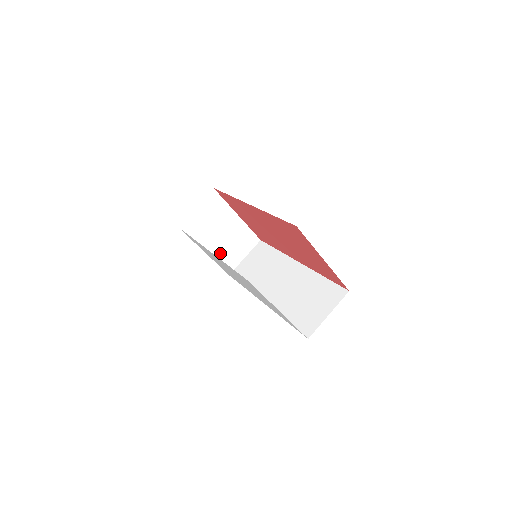
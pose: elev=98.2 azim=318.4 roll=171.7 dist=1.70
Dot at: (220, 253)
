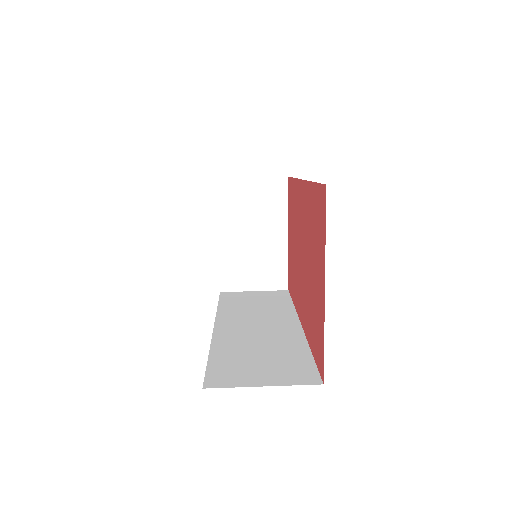
Dot at: (233, 256)
